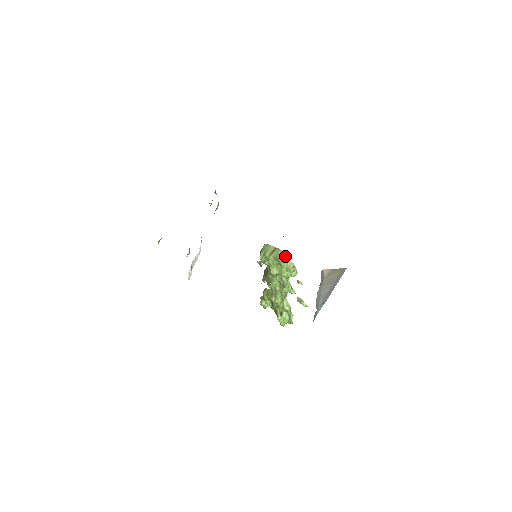
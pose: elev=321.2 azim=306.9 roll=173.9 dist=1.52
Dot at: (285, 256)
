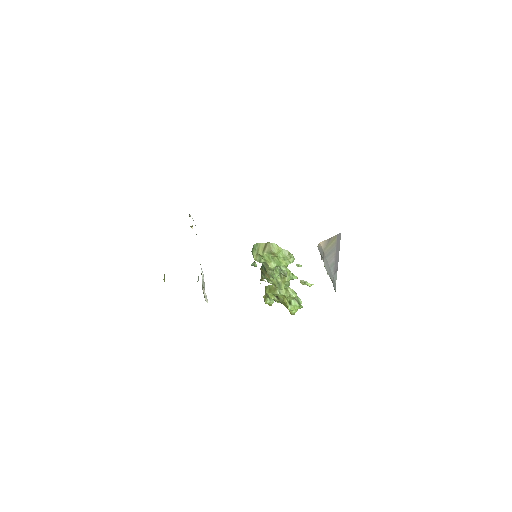
Dot at: (278, 247)
